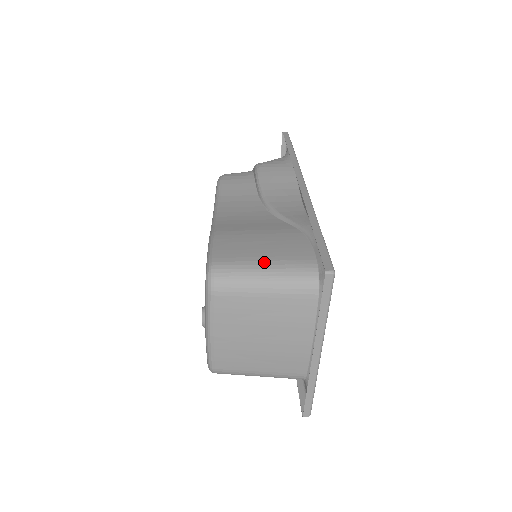
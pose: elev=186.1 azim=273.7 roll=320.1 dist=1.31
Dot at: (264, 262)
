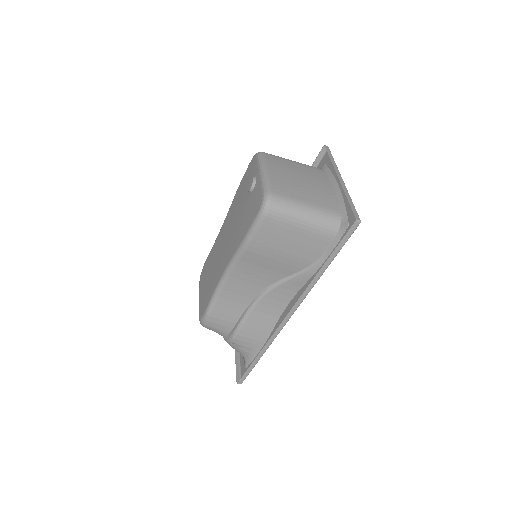
Dot at: occluded
